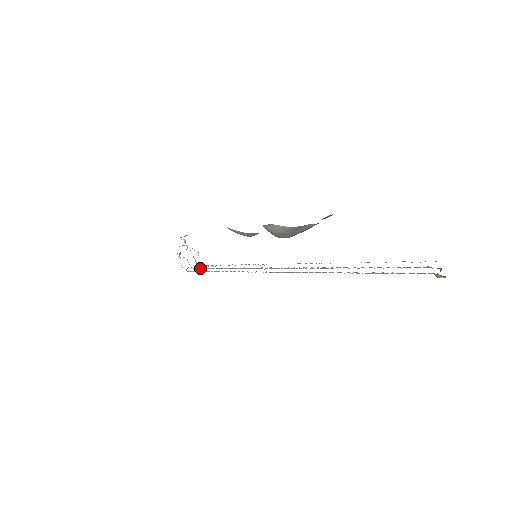
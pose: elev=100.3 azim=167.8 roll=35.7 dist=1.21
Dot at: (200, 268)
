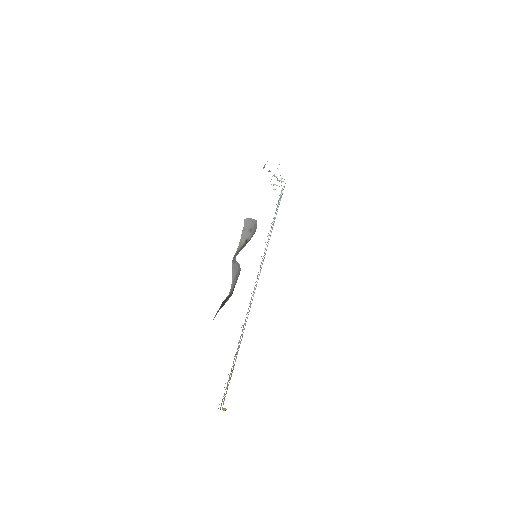
Dot at: (280, 197)
